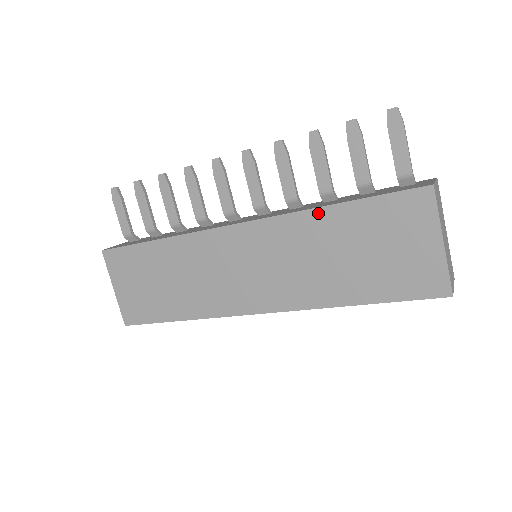
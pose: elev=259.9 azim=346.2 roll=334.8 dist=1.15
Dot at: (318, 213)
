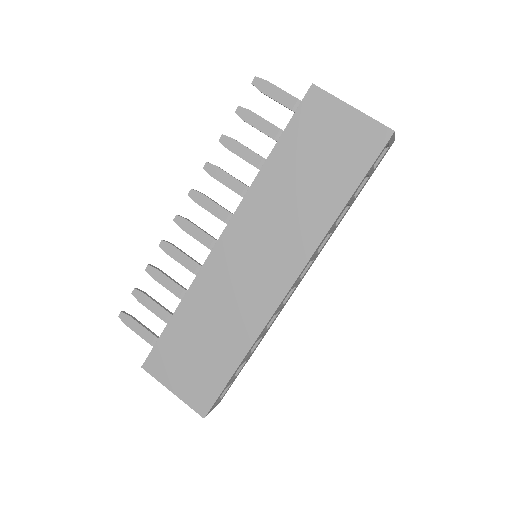
Dot at: (264, 172)
